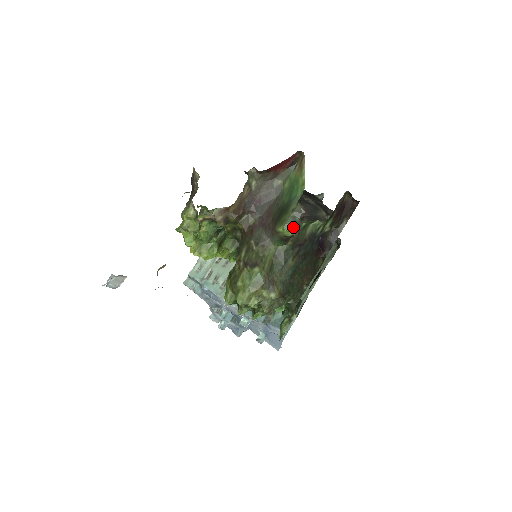
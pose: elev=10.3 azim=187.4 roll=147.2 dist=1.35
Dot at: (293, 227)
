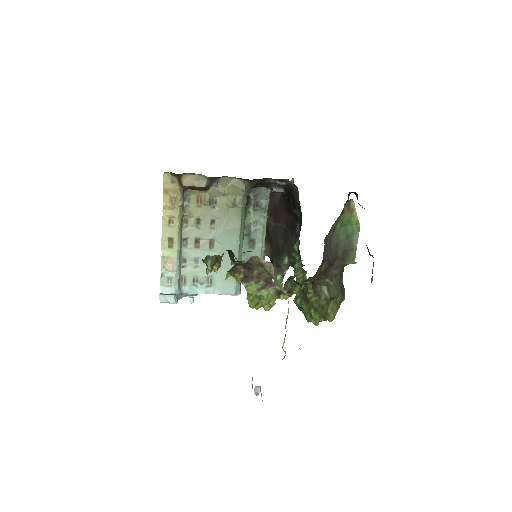
Dot at: (246, 202)
